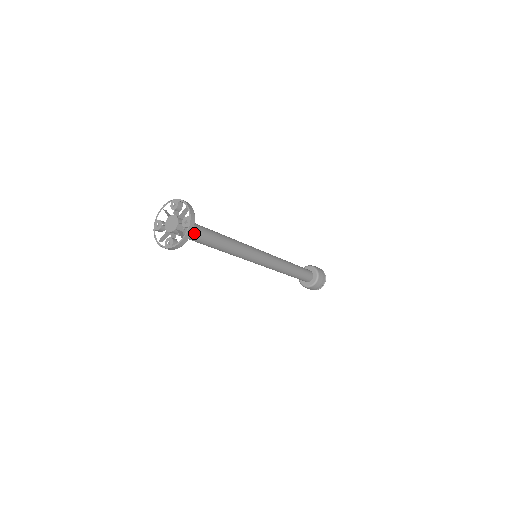
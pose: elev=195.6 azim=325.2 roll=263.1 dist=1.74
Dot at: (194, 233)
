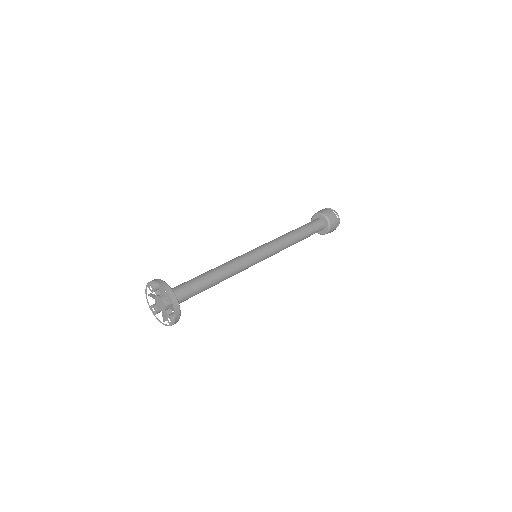
Dot at: (184, 295)
